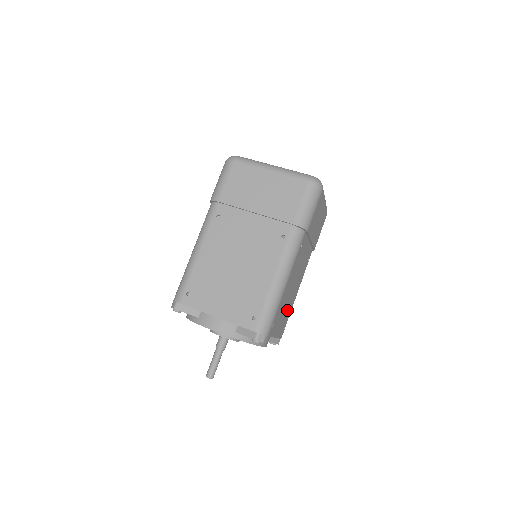
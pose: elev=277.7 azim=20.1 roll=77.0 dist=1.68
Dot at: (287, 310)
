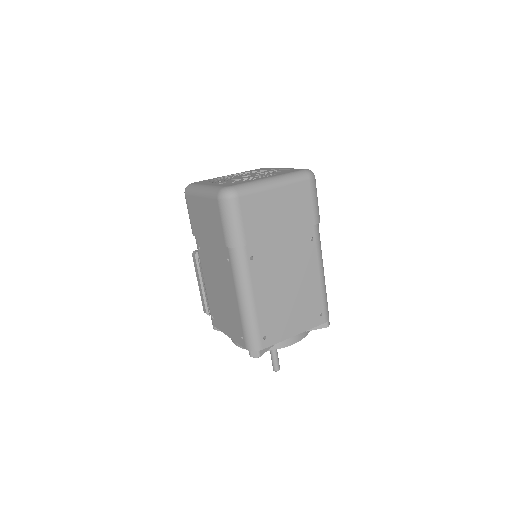
Dot at: occluded
